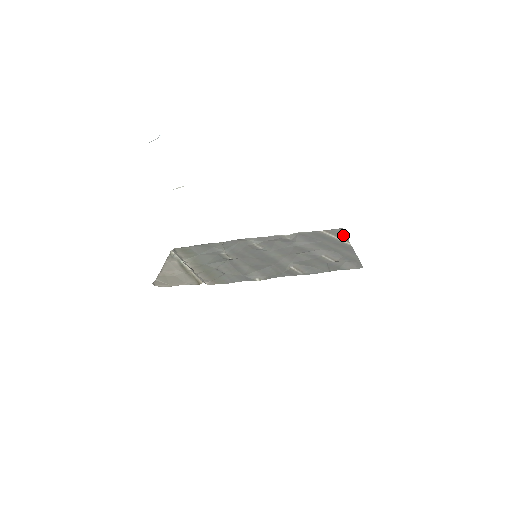
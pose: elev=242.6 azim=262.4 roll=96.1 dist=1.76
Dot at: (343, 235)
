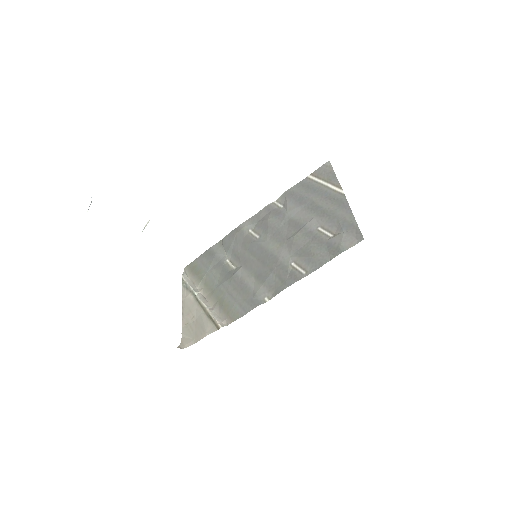
Dot at: (332, 176)
